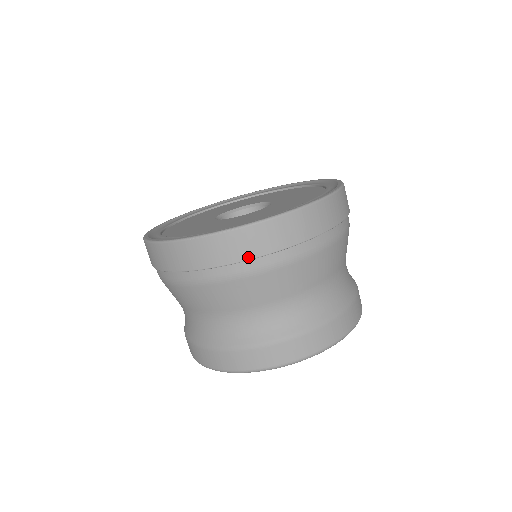
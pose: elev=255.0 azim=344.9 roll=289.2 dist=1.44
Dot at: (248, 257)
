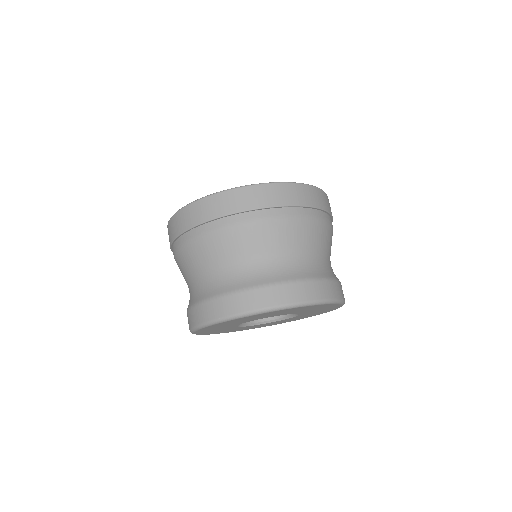
Dot at: (203, 221)
